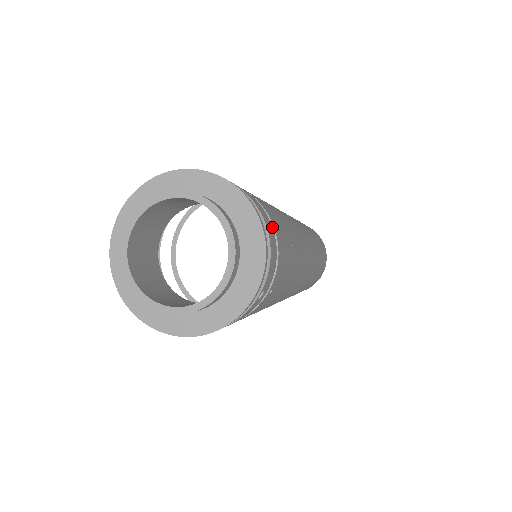
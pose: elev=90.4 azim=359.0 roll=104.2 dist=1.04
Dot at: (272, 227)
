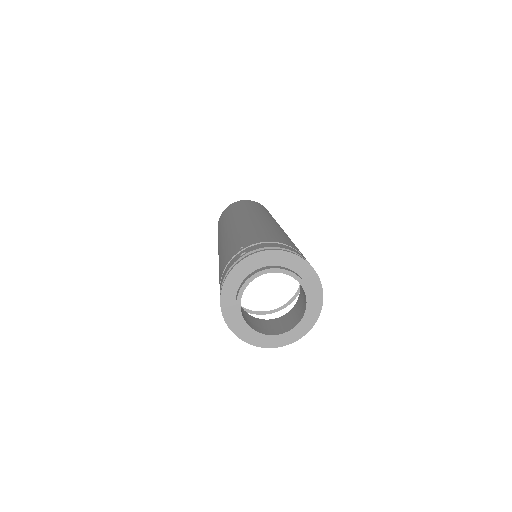
Dot at: (298, 252)
